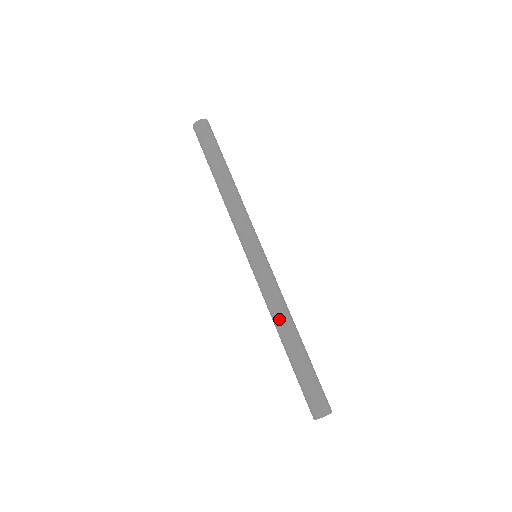
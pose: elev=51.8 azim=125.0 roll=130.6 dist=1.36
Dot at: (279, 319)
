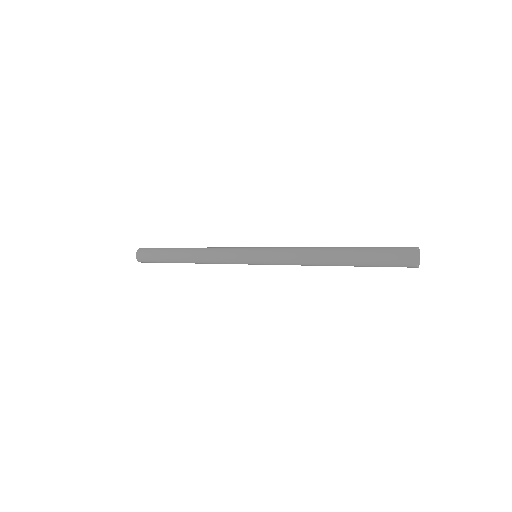
Dot at: (313, 256)
